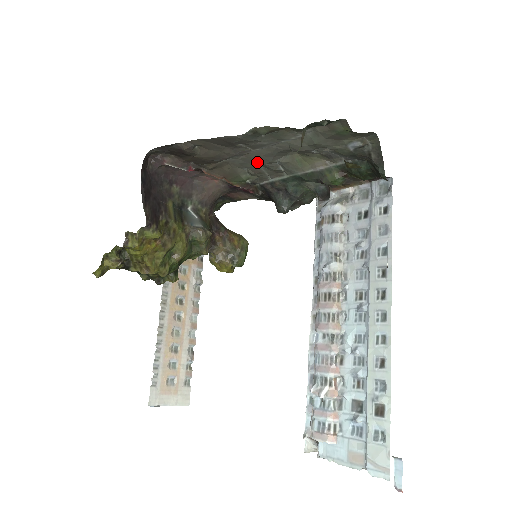
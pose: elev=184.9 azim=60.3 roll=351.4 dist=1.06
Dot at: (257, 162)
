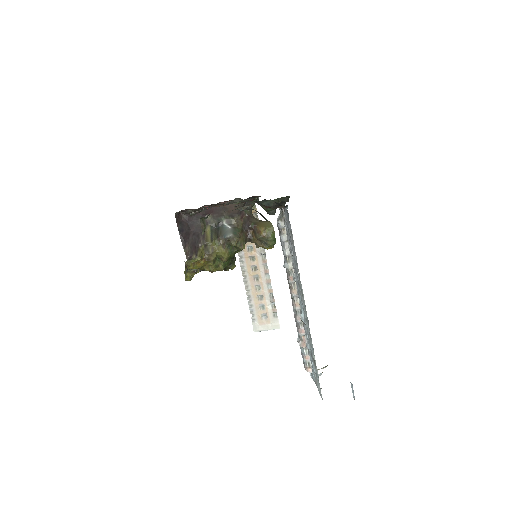
Dot at: occluded
